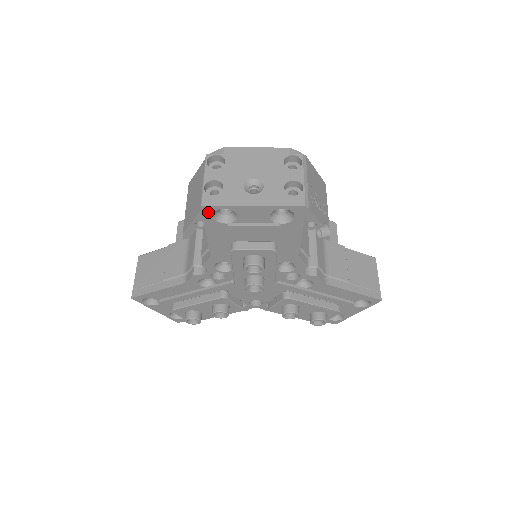
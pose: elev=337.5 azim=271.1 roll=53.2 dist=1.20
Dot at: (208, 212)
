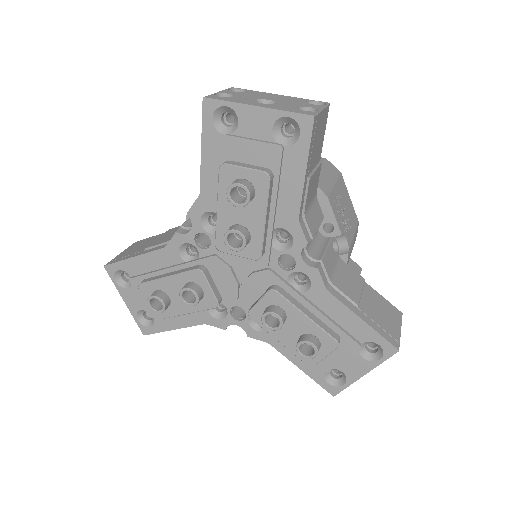
Dot at: (209, 110)
